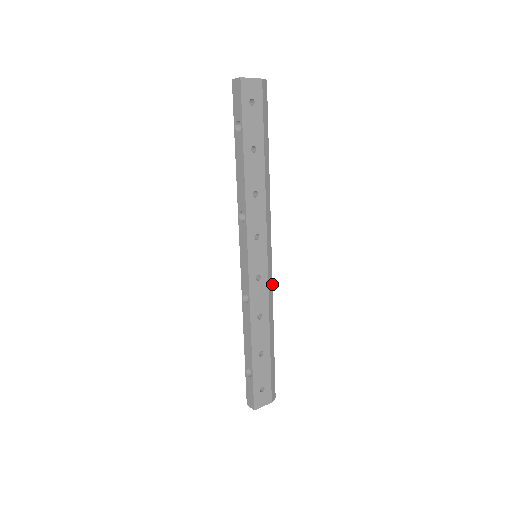
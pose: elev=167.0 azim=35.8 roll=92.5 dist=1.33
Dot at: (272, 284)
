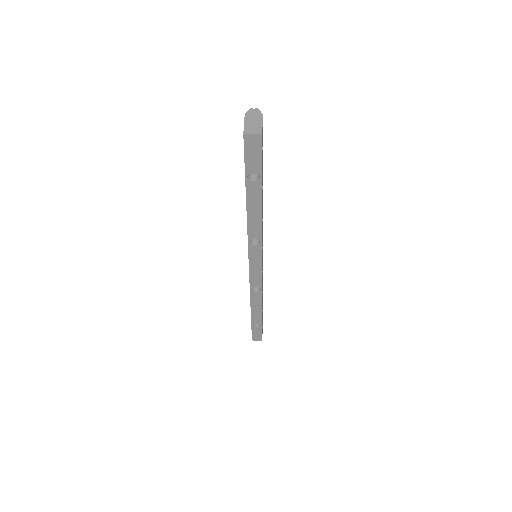
Dot at: occluded
